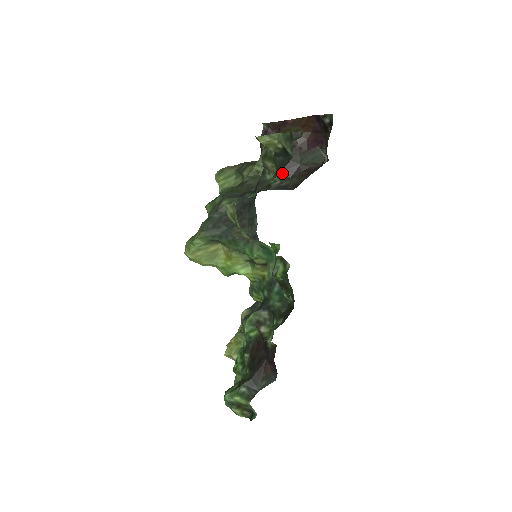
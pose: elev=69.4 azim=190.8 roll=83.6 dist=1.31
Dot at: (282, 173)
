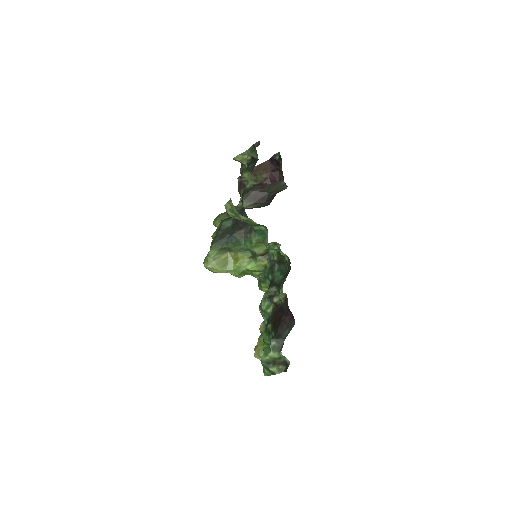
Dot at: (259, 202)
